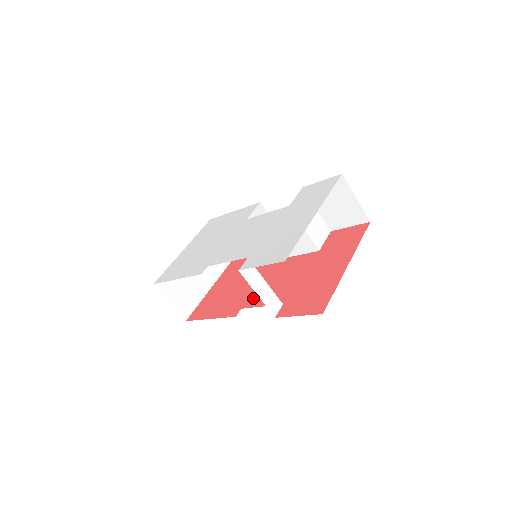
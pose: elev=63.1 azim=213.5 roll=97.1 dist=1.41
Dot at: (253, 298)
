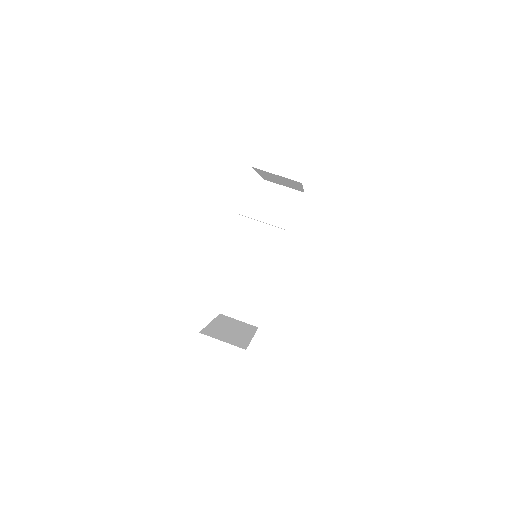
Dot at: occluded
